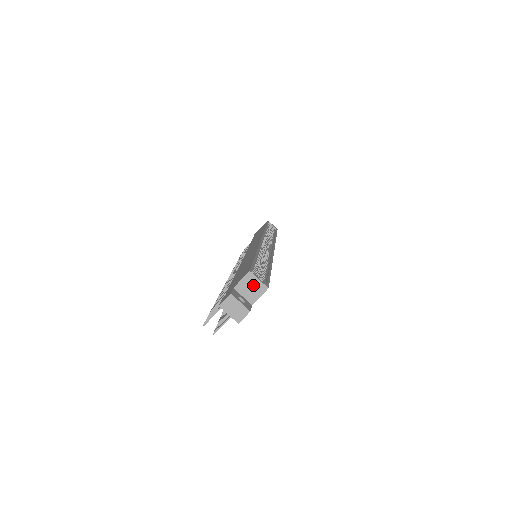
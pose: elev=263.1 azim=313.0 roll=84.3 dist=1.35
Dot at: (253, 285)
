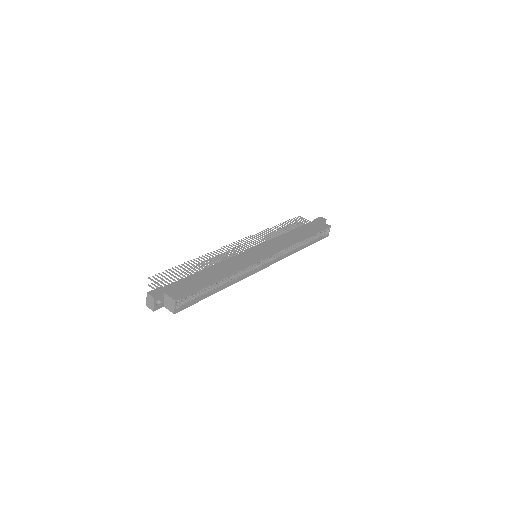
Dot at: (171, 305)
